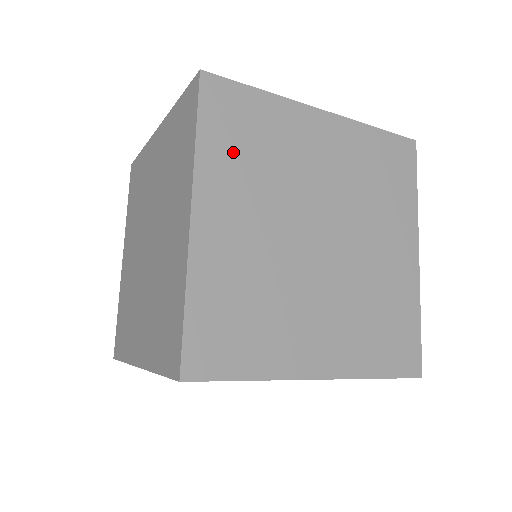
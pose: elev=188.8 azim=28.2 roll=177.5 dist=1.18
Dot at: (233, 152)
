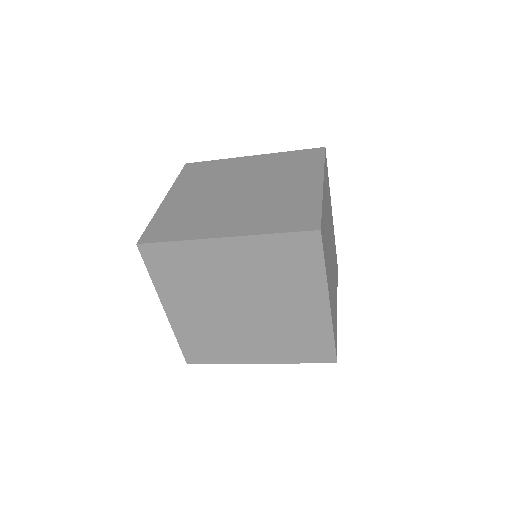
Dot at: (326, 183)
